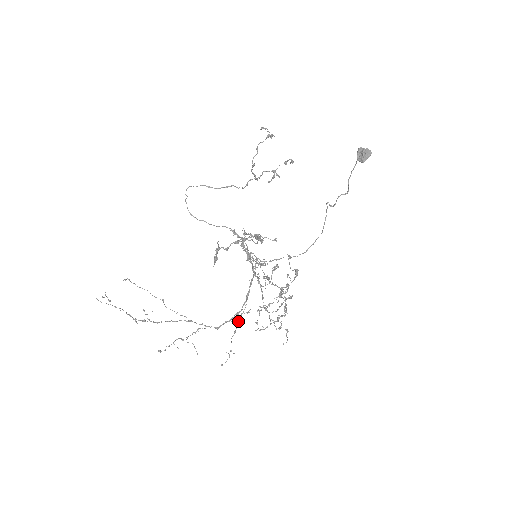
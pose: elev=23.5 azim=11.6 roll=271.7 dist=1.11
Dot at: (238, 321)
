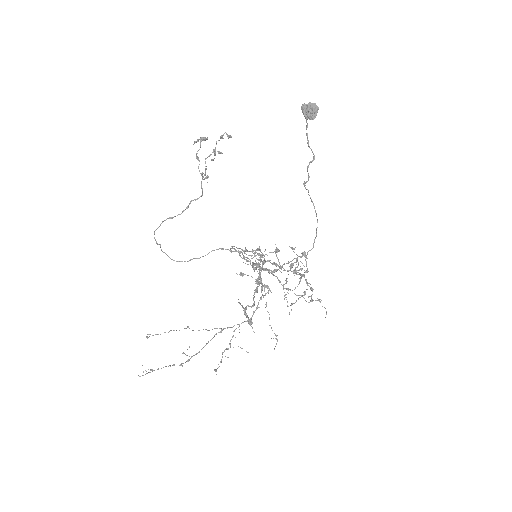
Dot at: occluded
